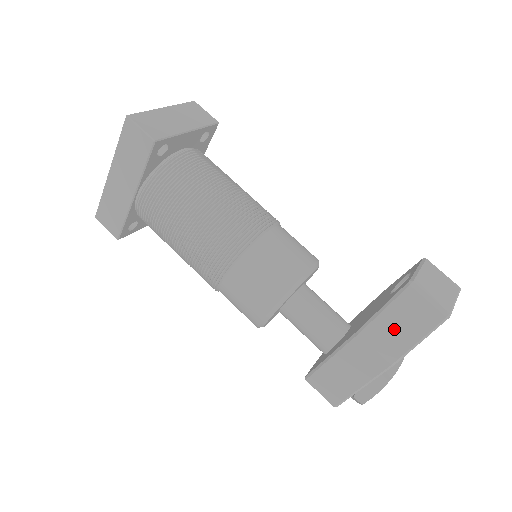
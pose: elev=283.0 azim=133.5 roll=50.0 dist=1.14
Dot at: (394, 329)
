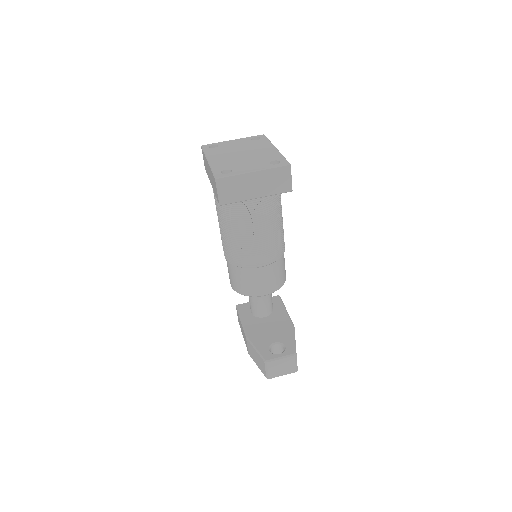
Dot at: (254, 355)
